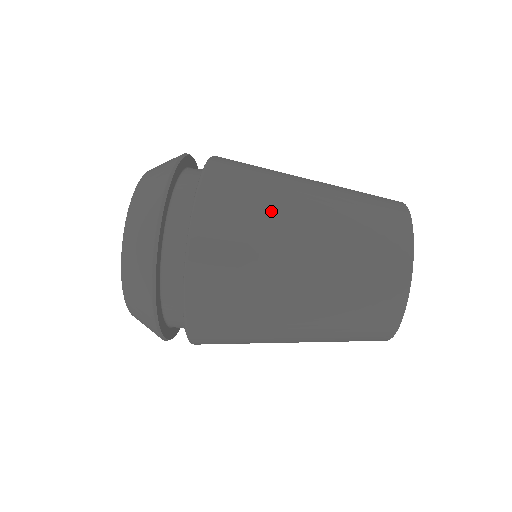
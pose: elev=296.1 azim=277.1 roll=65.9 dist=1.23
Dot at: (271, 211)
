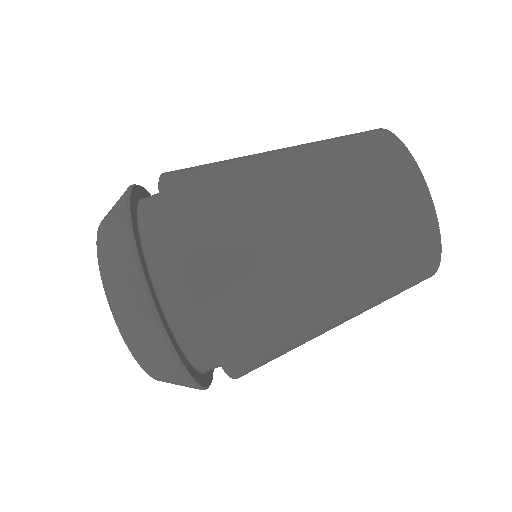
Dot at: (244, 175)
